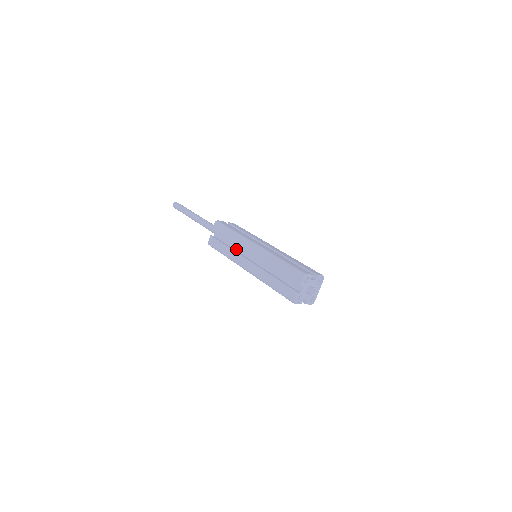
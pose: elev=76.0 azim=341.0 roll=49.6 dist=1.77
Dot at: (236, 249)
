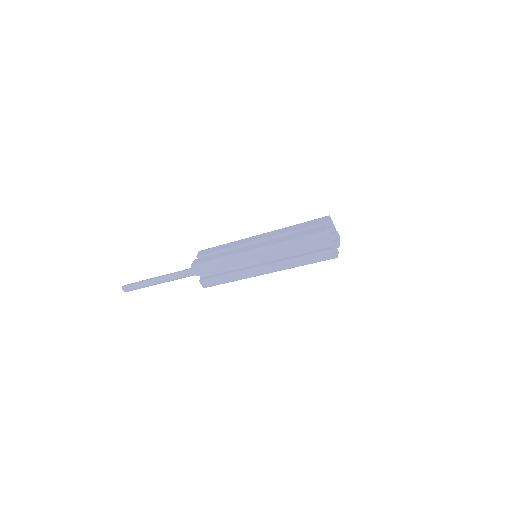
Dot at: (235, 269)
